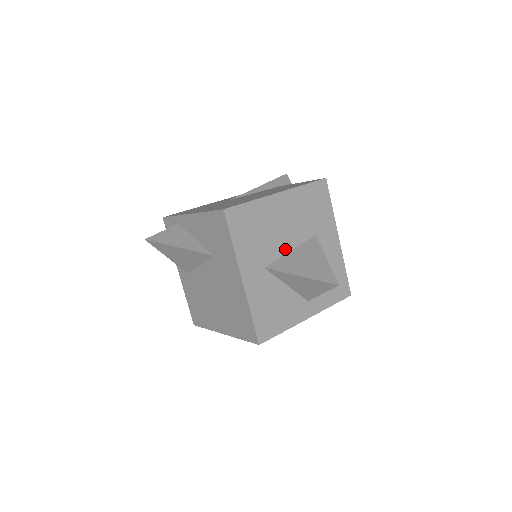
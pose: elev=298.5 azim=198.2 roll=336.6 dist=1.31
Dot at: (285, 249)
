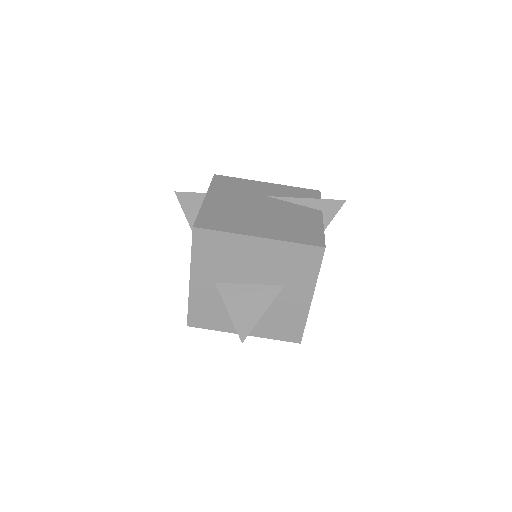
Dot at: (244, 280)
